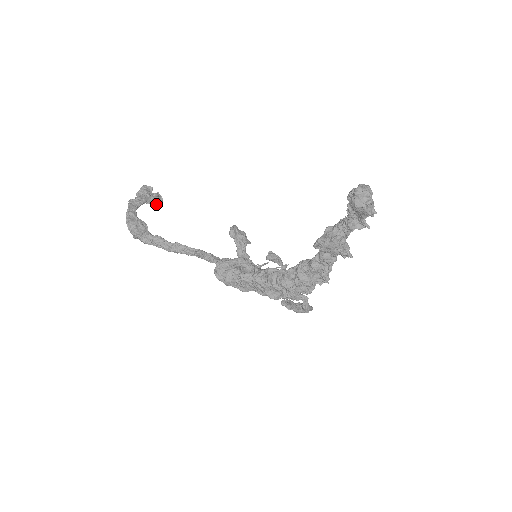
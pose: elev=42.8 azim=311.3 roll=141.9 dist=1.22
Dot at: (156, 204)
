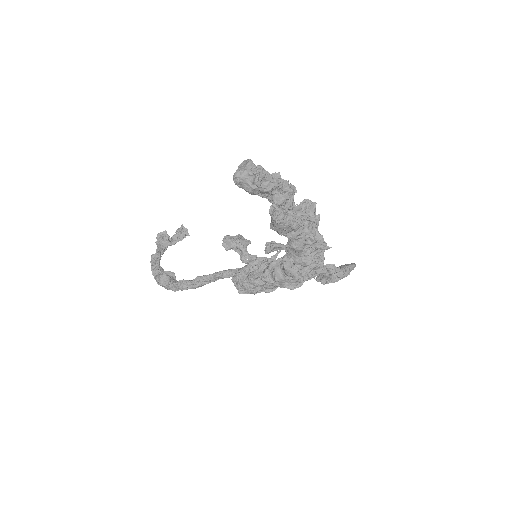
Dot at: (183, 238)
